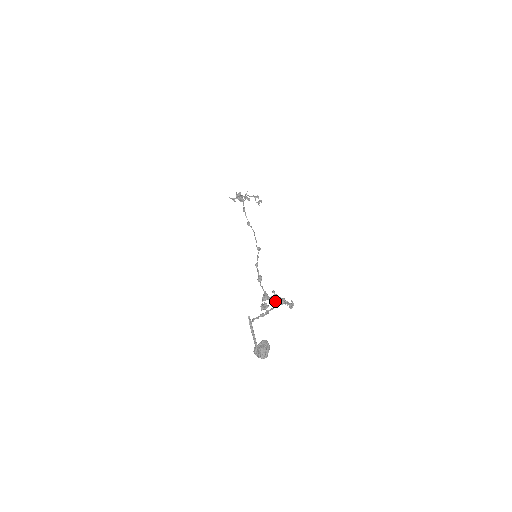
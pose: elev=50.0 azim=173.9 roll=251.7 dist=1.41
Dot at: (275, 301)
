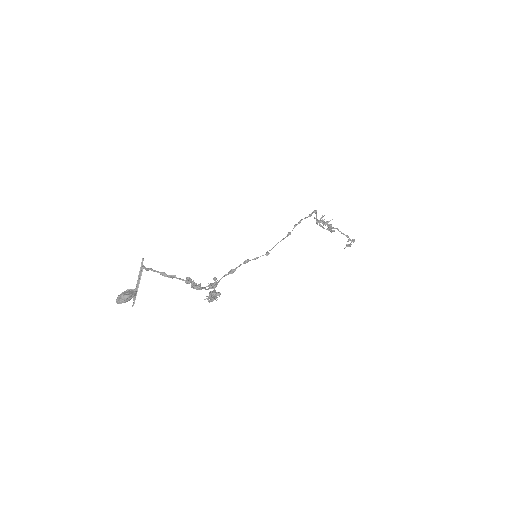
Dot at: occluded
